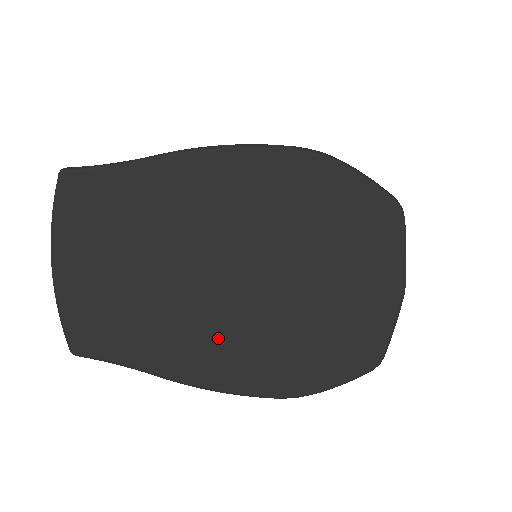
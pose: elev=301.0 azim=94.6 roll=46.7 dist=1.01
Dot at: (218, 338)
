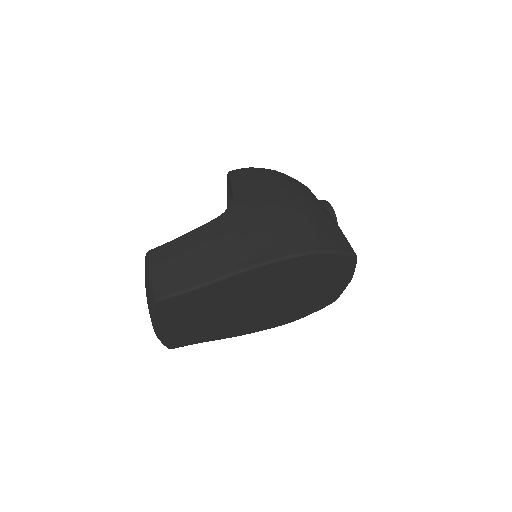
Dot at: (253, 320)
